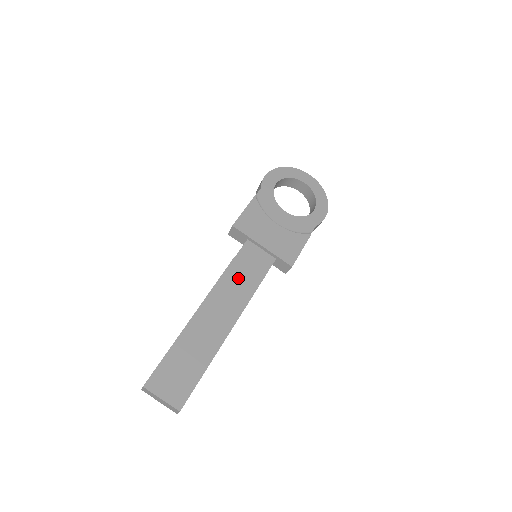
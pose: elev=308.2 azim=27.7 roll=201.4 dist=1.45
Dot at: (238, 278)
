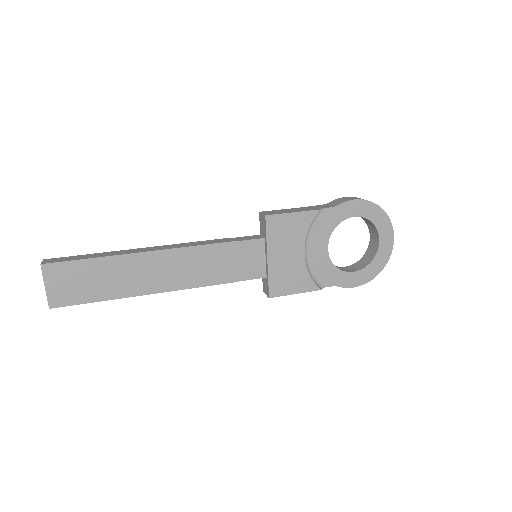
Dot at: (215, 261)
